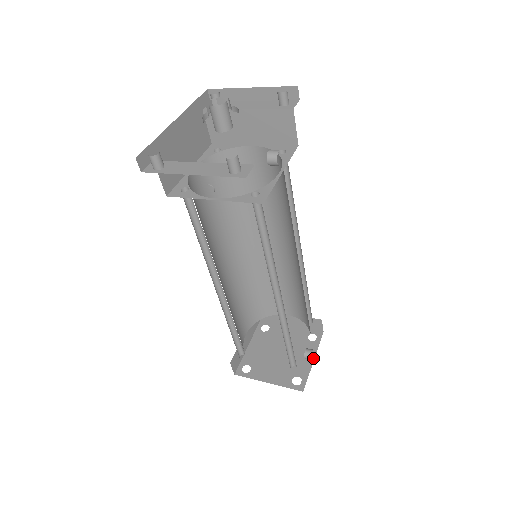
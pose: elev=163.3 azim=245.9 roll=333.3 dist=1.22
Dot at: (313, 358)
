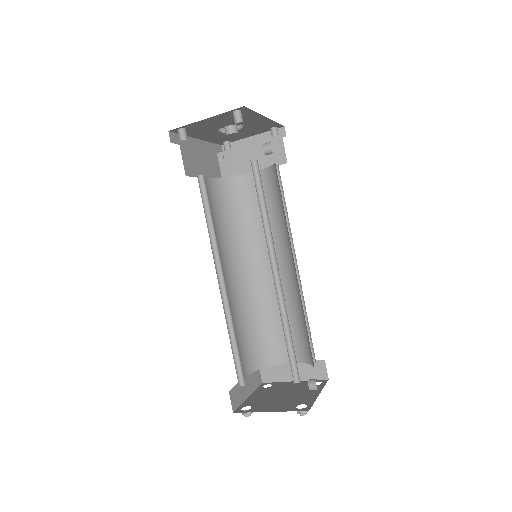
Dot at: (319, 393)
